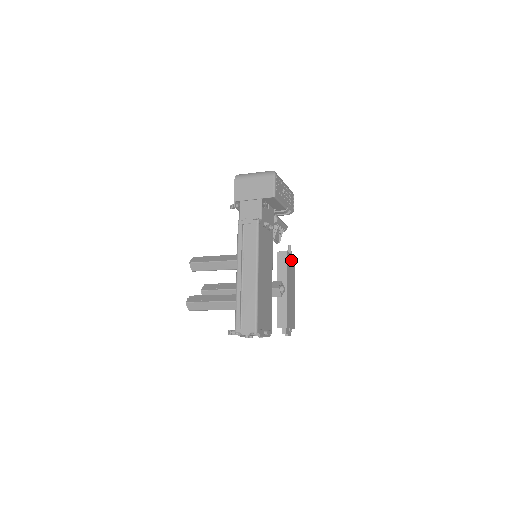
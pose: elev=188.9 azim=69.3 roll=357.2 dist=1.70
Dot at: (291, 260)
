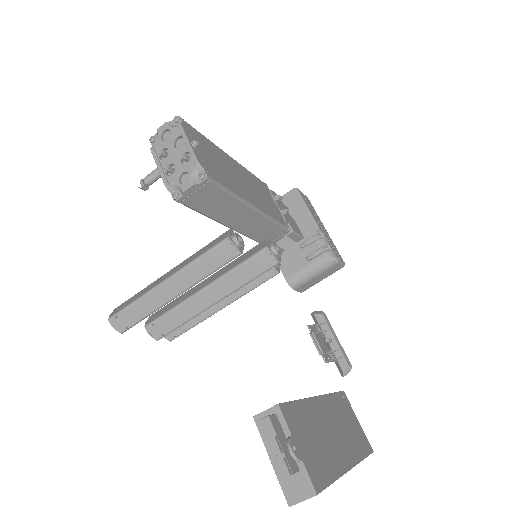
Dot at: (354, 422)
